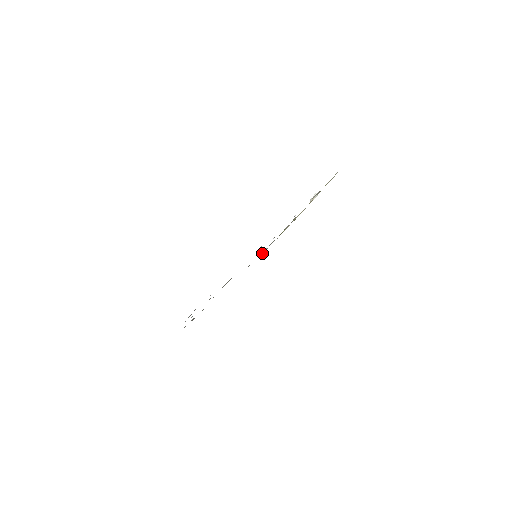
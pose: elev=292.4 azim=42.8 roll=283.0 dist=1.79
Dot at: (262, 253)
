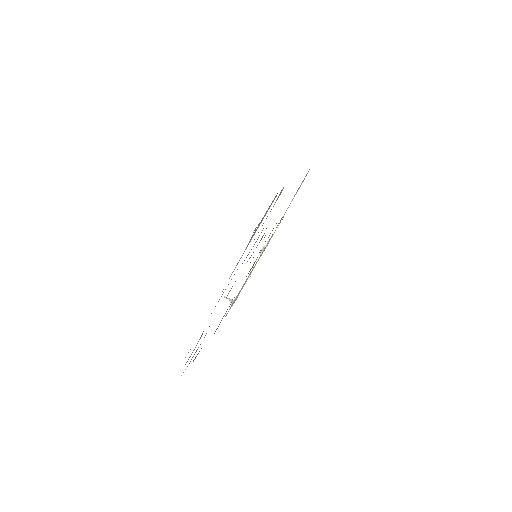
Dot at: (232, 303)
